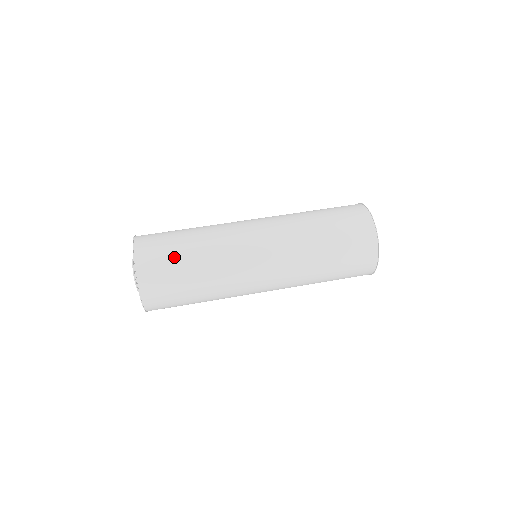
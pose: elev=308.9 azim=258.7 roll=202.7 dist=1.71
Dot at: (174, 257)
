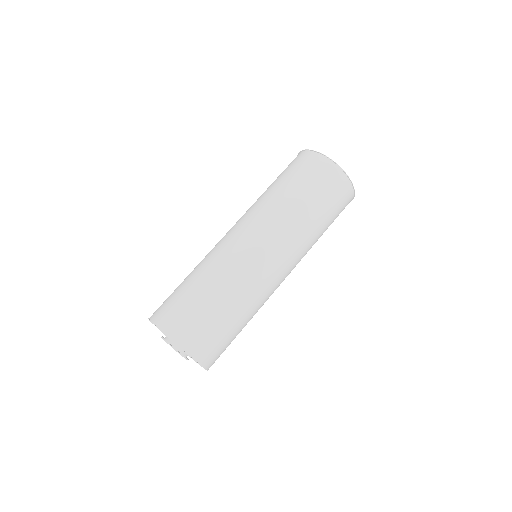
Dot at: (199, 309)
